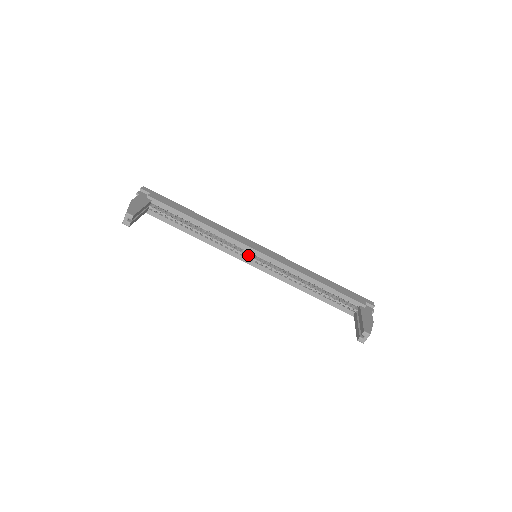
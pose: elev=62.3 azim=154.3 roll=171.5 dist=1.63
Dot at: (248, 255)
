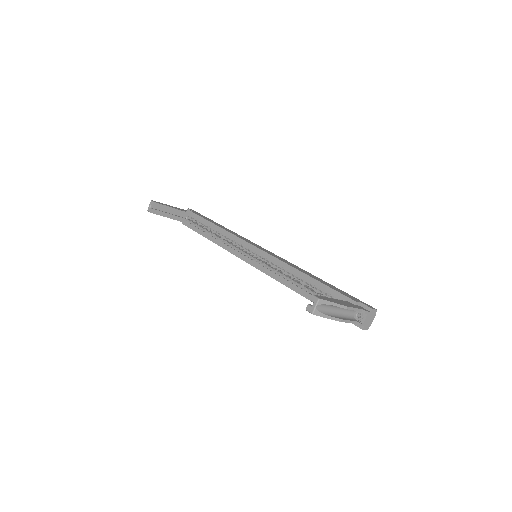
Dot at: (248, 254)
